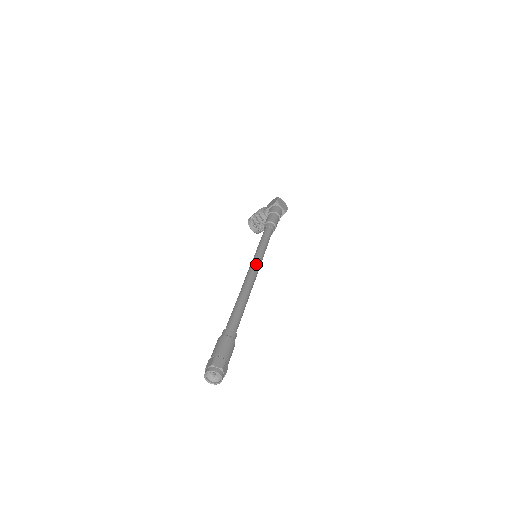
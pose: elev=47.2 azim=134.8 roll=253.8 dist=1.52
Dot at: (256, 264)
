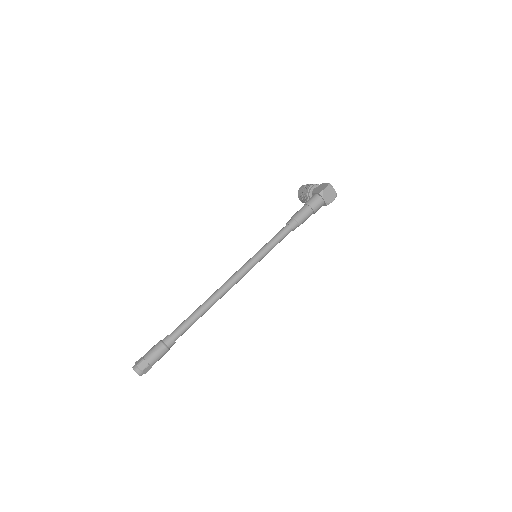
Dot at: (240, 274)
